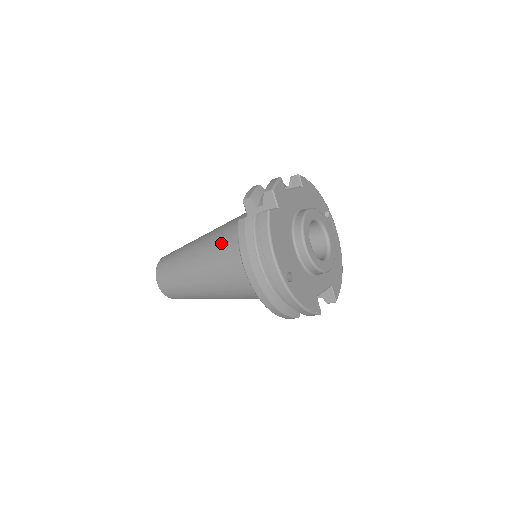
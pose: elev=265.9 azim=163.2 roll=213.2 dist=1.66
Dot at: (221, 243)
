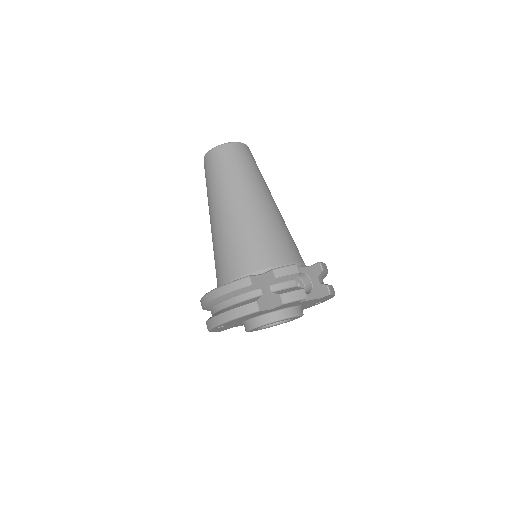
Dot at: (242, 240)
